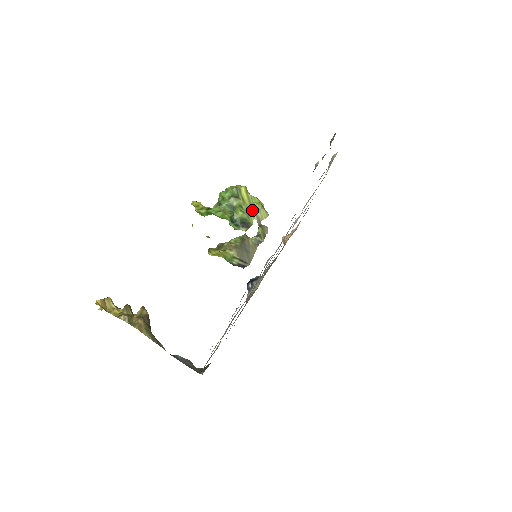
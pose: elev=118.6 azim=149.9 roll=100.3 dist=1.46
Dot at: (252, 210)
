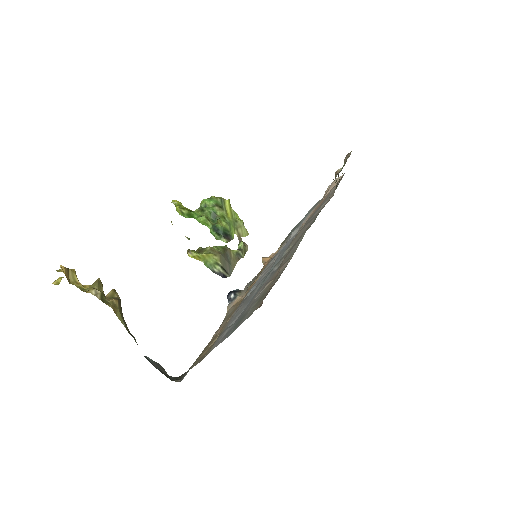
Dot at: (234, 224)
